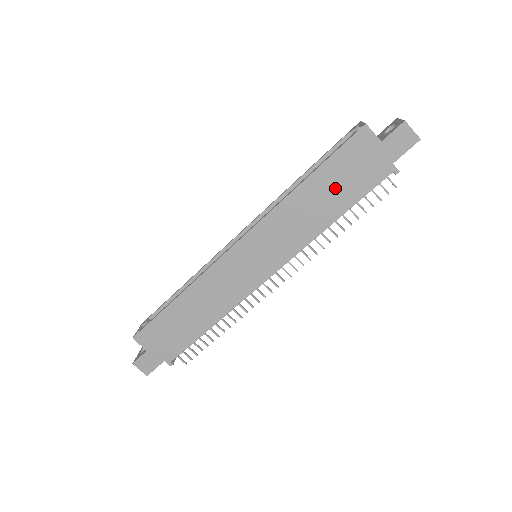
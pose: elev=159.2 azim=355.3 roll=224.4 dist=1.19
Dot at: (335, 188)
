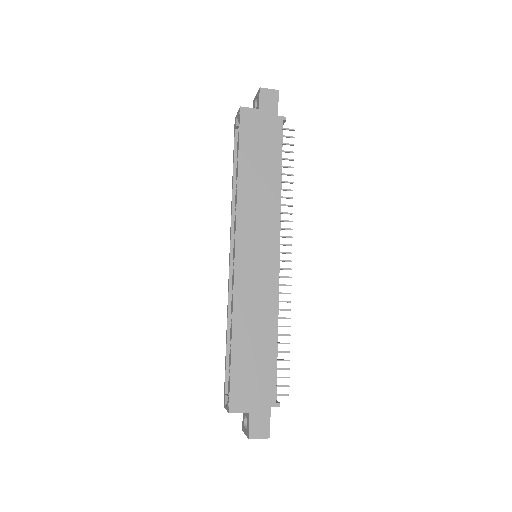
Dot at: (261, 158)
